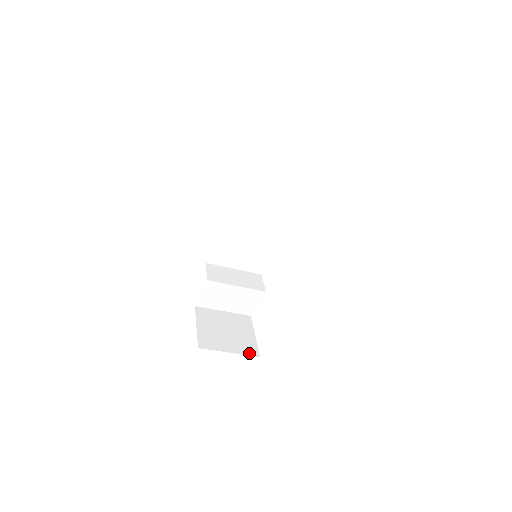
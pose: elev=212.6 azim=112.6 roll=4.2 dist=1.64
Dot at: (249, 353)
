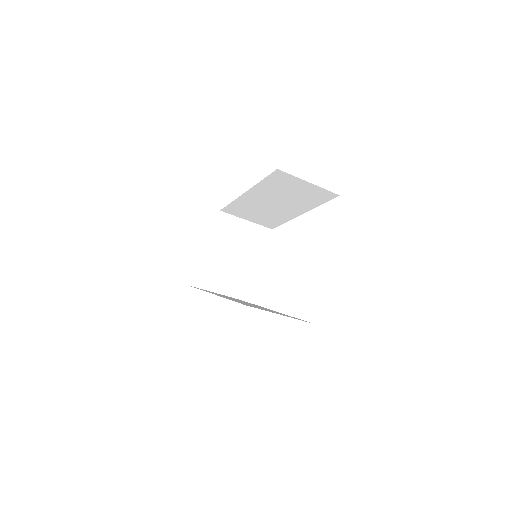
Dot at: (231, 294)
